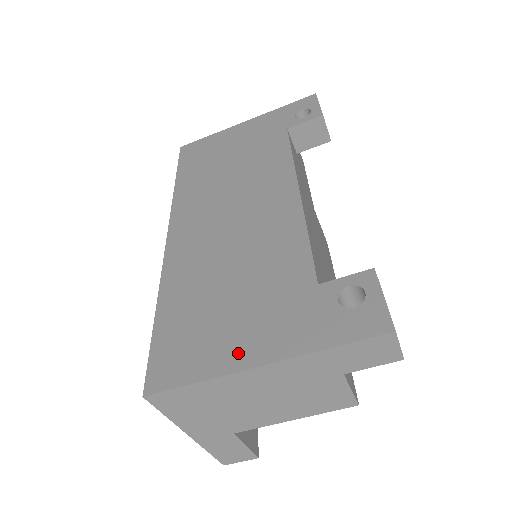
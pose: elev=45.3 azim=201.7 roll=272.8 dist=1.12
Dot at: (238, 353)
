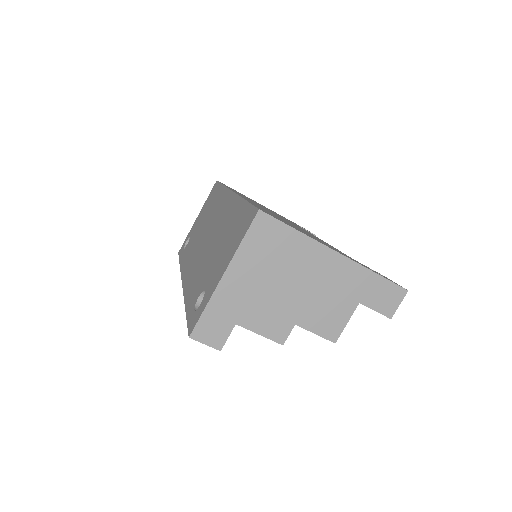
Dot at: occluded
